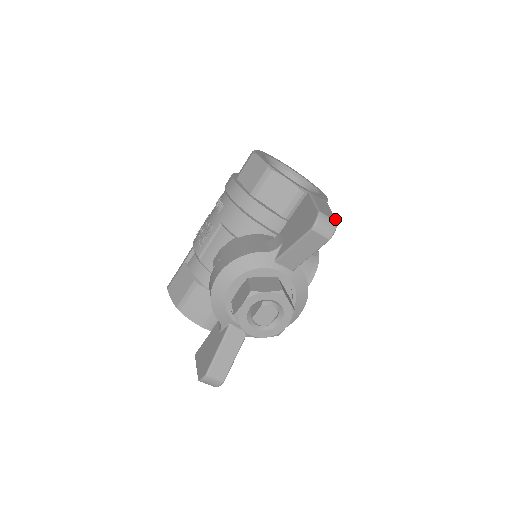
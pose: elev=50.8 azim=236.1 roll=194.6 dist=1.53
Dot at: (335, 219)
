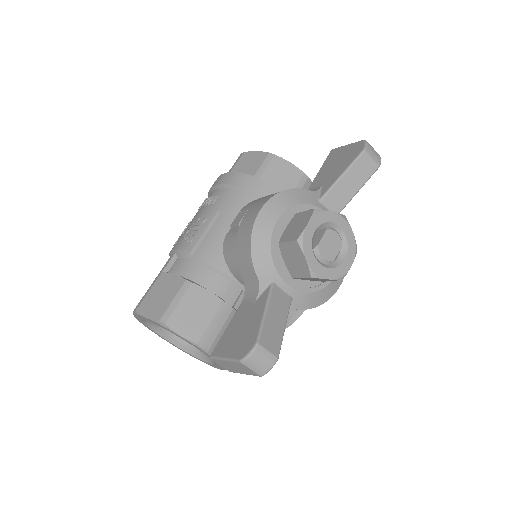
Dot at: occluded
